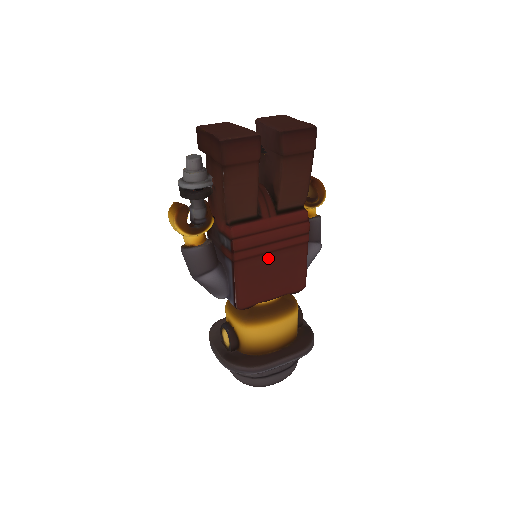
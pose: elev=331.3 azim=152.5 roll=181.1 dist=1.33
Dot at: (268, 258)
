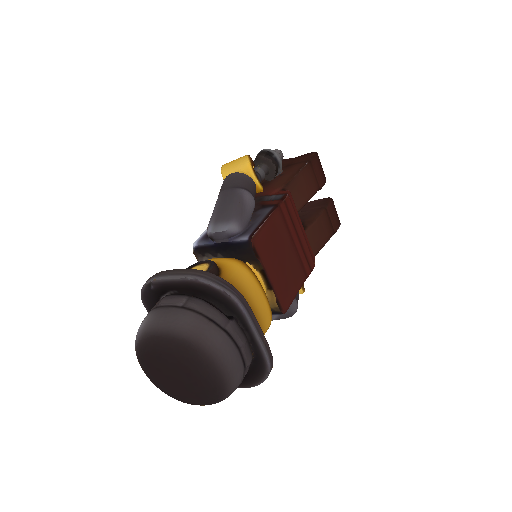
Dot at: (289, 243)
